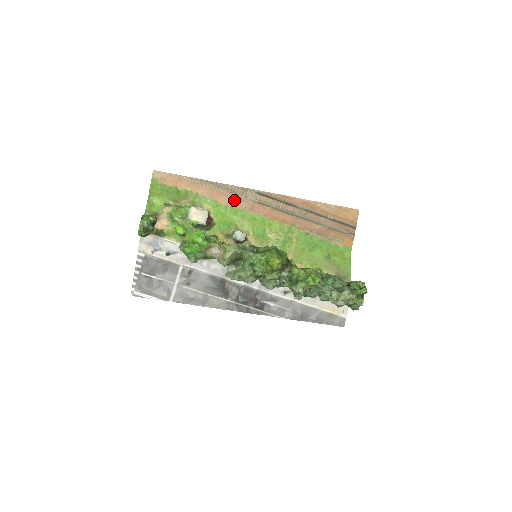
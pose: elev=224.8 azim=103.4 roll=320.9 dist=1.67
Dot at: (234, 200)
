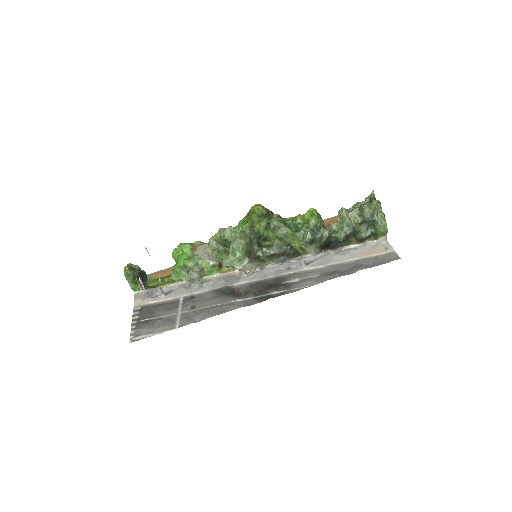
Dot at: occluded
